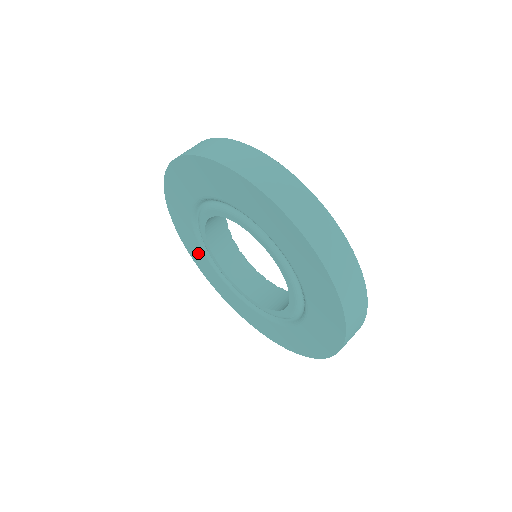
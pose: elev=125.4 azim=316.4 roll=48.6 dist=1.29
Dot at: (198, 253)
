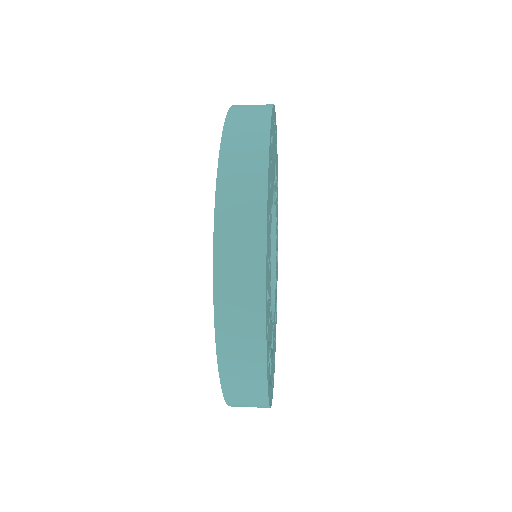
Dot at: occluded
